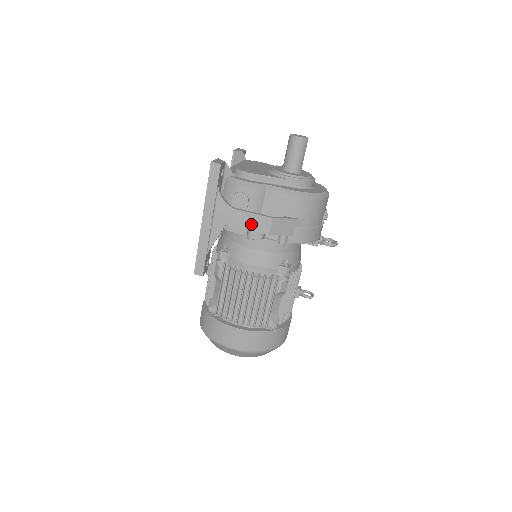
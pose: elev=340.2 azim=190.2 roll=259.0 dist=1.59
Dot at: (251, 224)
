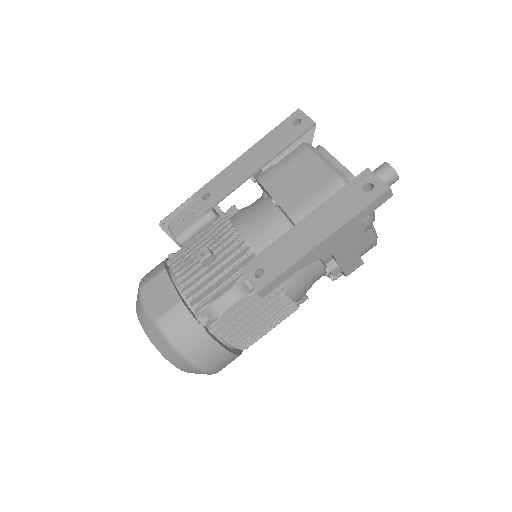
Dot at: (347, 262)
